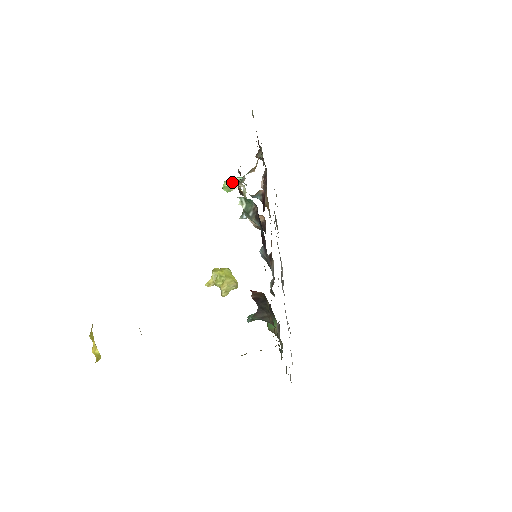
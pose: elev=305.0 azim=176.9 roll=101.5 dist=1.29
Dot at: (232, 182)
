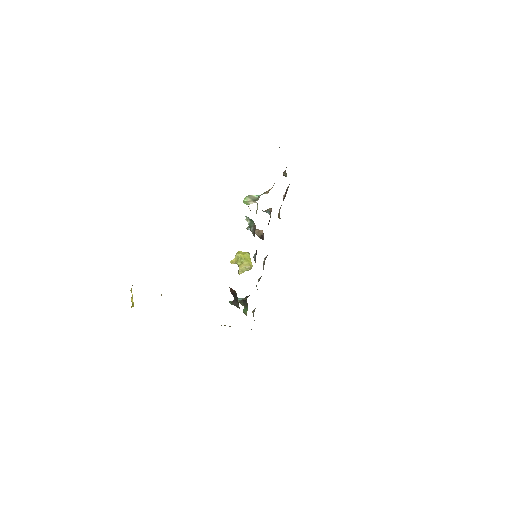
Dot at: (250, 199)
